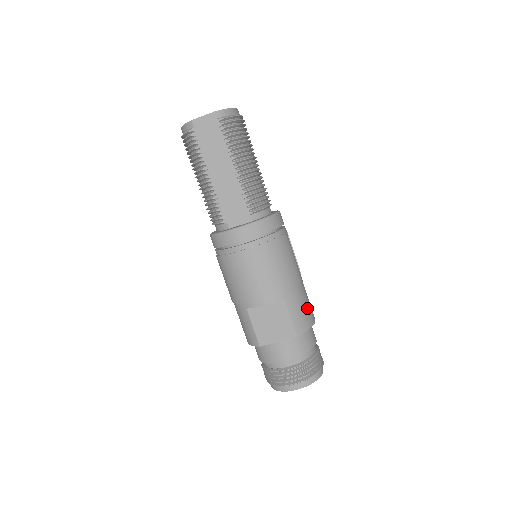
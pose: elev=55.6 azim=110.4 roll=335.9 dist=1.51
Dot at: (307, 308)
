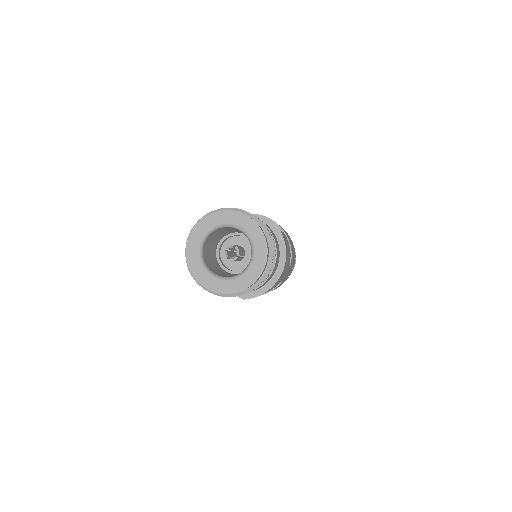
Dot at: (287, 261)
